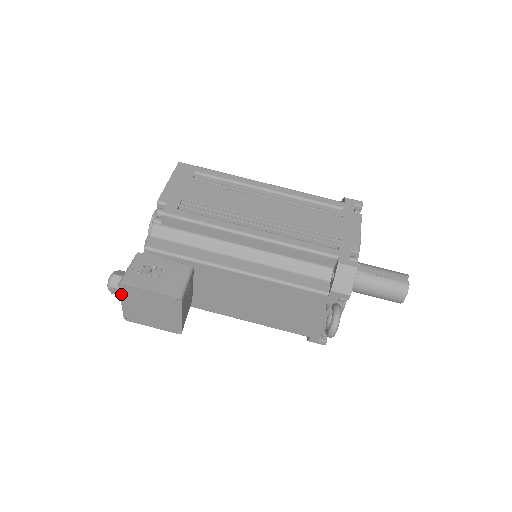
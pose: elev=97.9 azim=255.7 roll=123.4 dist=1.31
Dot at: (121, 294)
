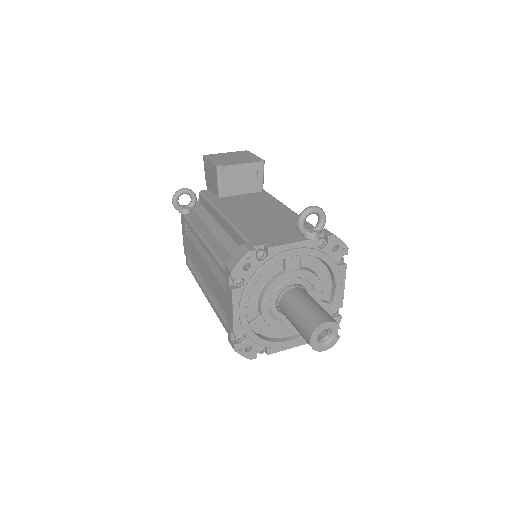
Dot at: (235, 152)
